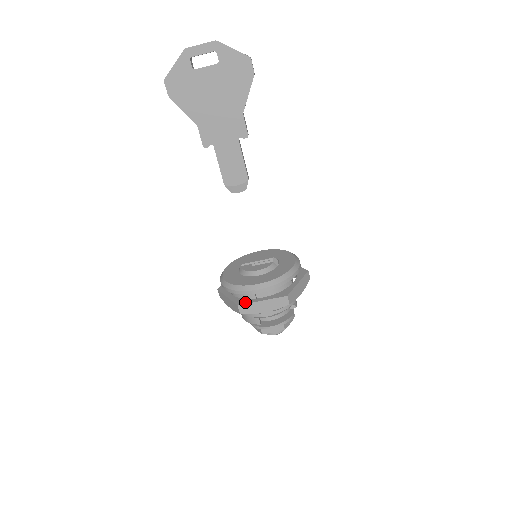
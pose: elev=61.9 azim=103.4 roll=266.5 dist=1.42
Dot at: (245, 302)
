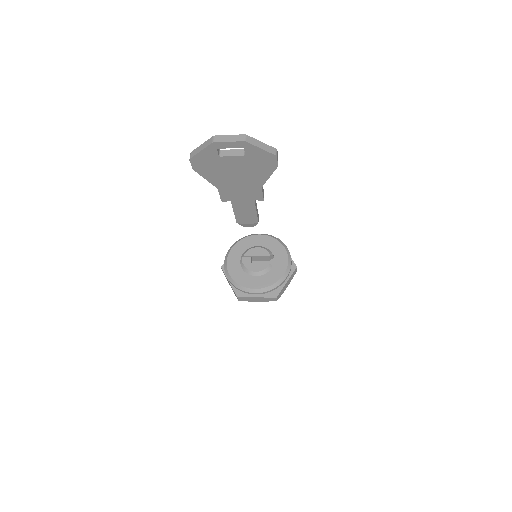
Dot at: (243, 295)
